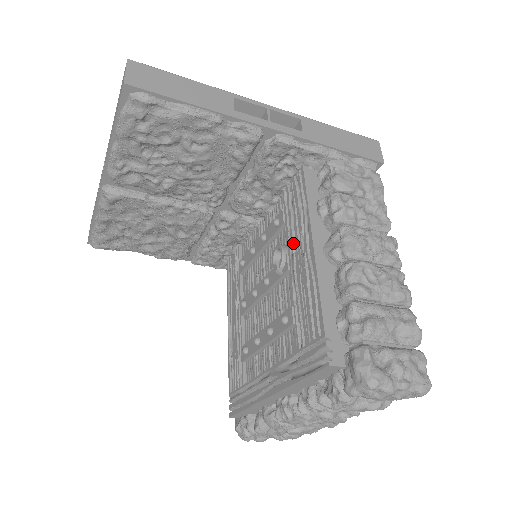
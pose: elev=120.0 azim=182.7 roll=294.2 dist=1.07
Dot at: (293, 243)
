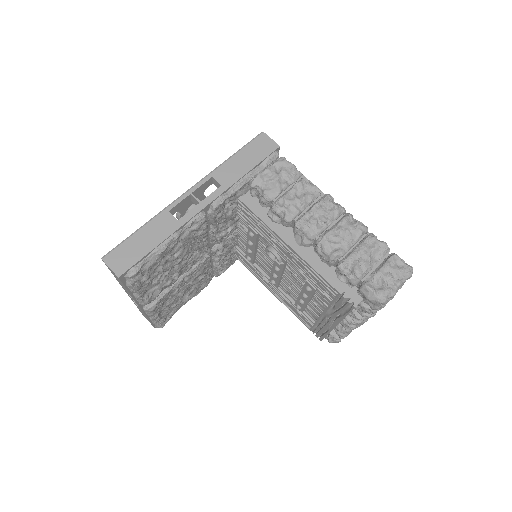
Dot at: (275, 245)
